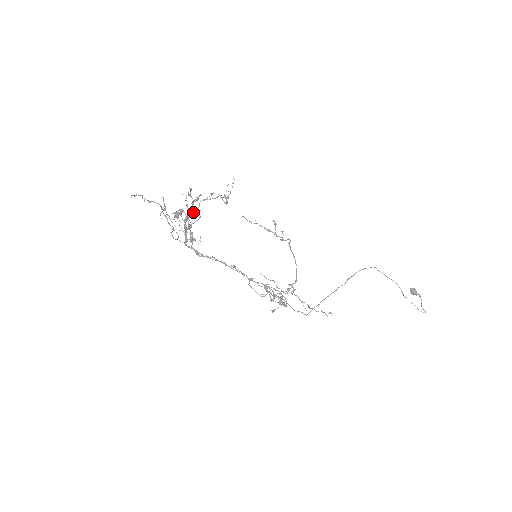
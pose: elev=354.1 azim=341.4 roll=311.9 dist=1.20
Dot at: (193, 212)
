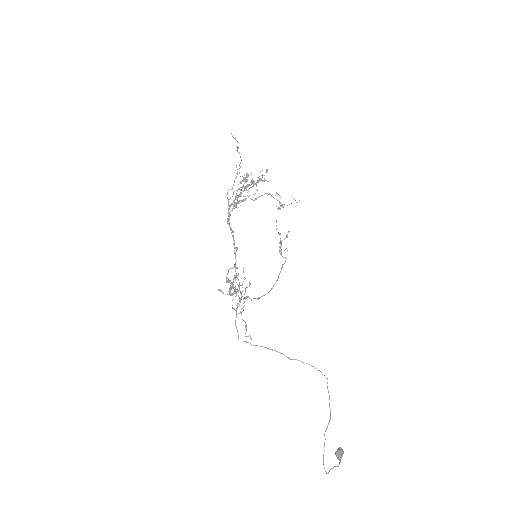
Dot at: occluded
